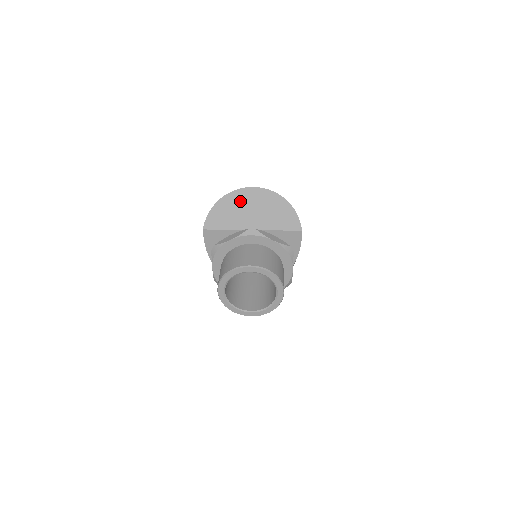
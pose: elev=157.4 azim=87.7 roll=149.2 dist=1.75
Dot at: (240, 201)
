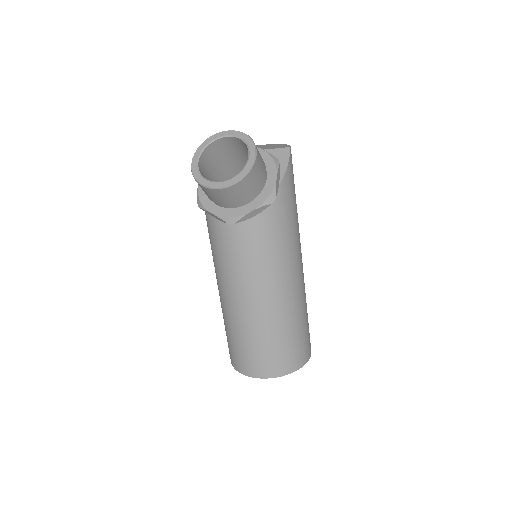
Dot at: occluded
